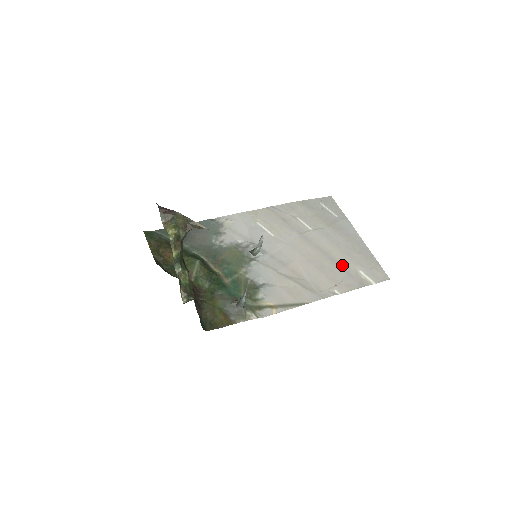
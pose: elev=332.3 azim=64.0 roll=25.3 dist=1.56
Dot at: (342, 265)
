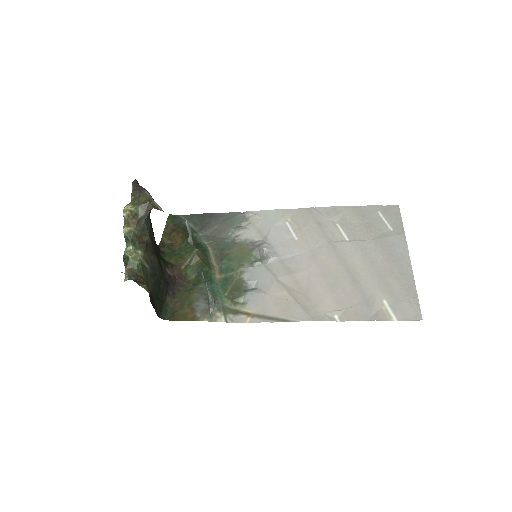
Dot at: (363, 288)
